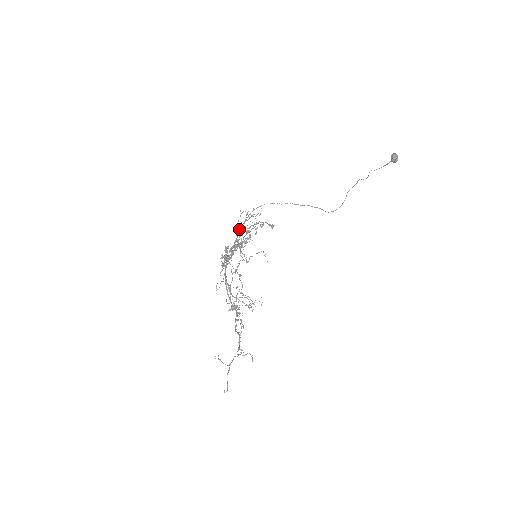
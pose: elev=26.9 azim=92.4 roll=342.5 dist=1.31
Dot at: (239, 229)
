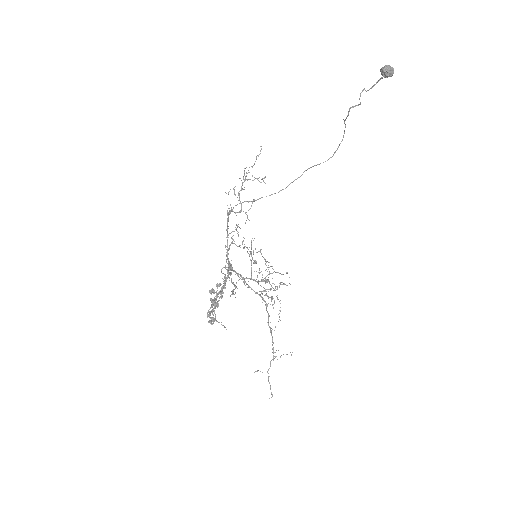
Dot at: occluded
